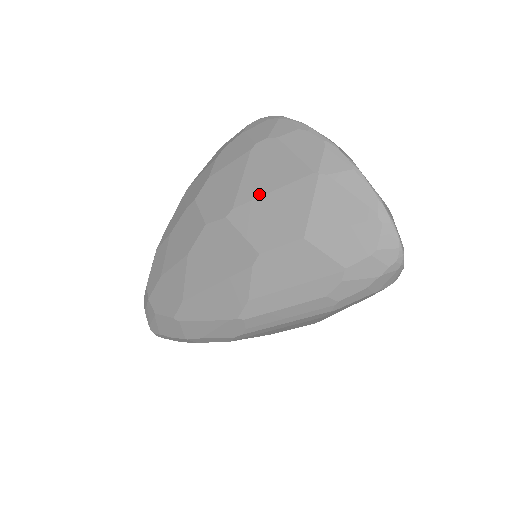
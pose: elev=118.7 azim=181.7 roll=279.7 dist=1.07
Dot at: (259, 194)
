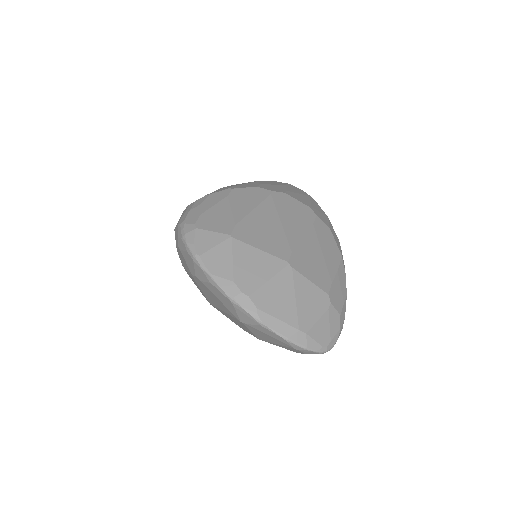
Dot at: (217, 307)
